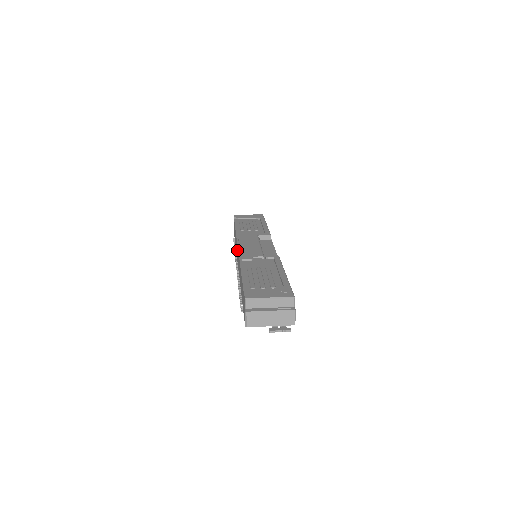
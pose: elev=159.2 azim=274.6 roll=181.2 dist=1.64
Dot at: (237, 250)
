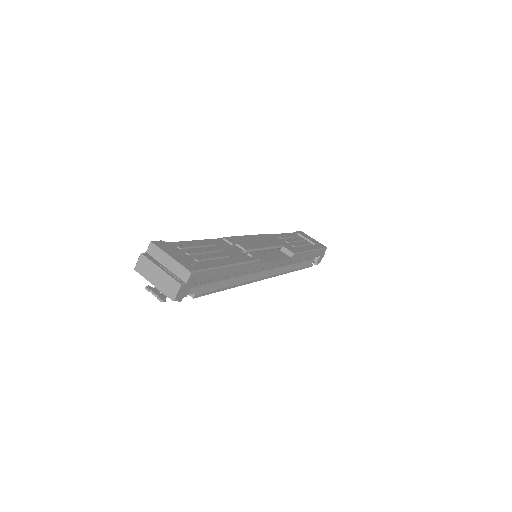
Dot at: occluded
